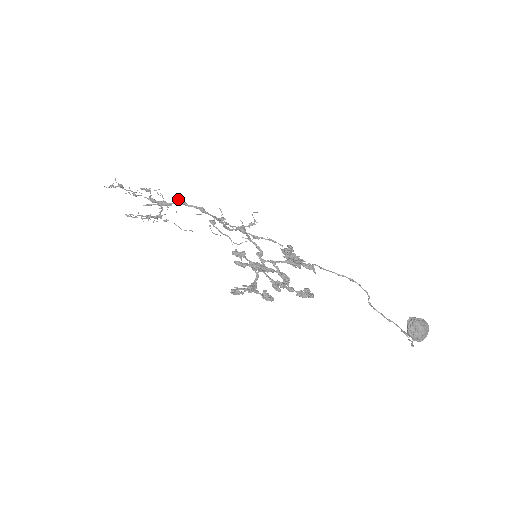
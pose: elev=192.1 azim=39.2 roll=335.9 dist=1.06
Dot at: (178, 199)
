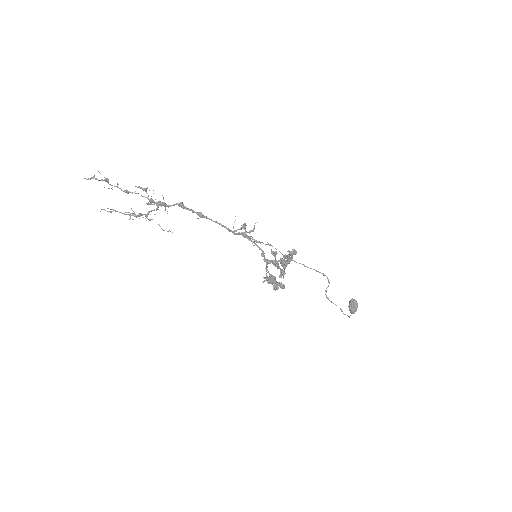
Dot at: (181, 202)
